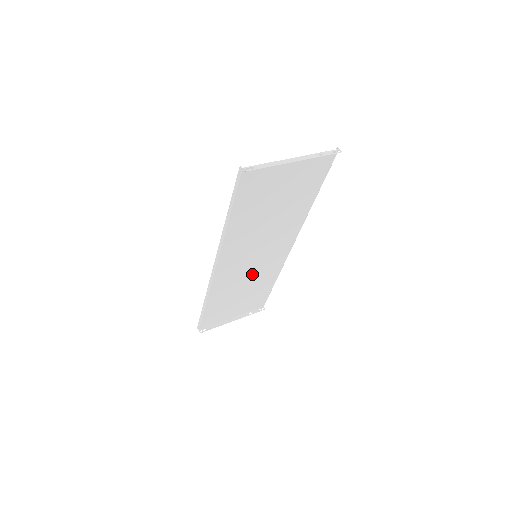
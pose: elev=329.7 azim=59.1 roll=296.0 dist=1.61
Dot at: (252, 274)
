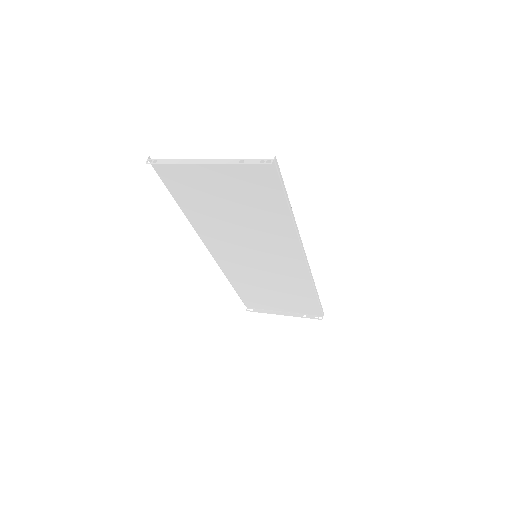
Dot at: (270, 274)
